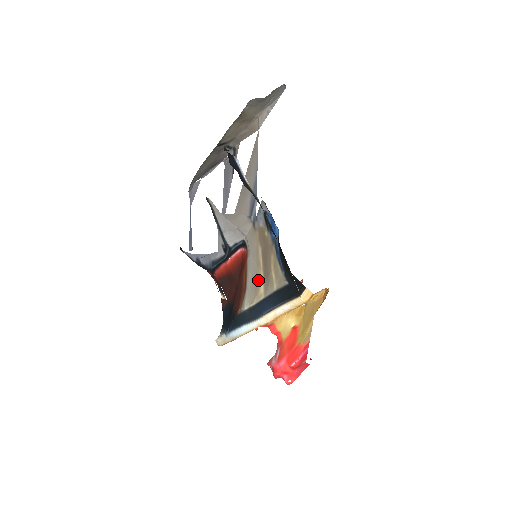
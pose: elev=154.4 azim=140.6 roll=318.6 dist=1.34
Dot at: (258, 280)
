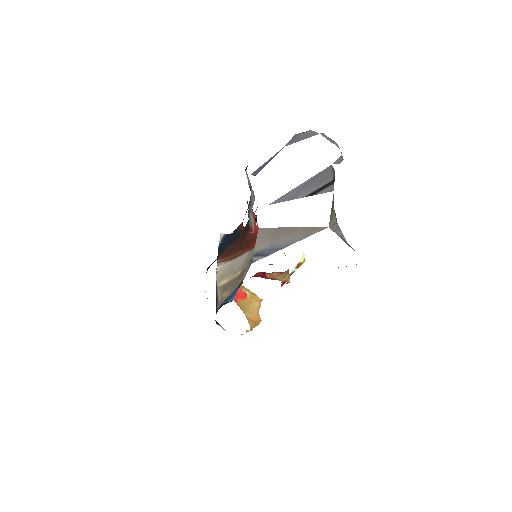
Dot at: (227, 276)
